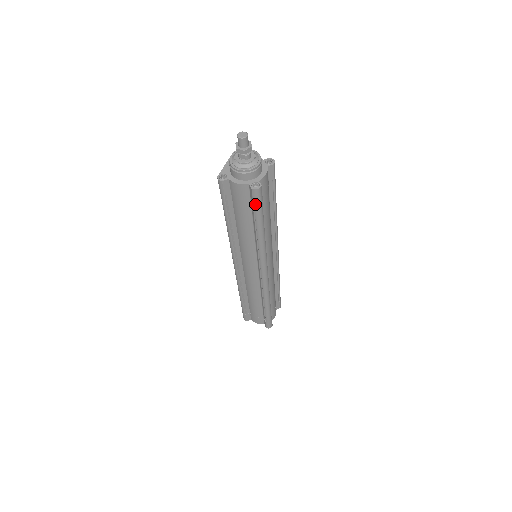
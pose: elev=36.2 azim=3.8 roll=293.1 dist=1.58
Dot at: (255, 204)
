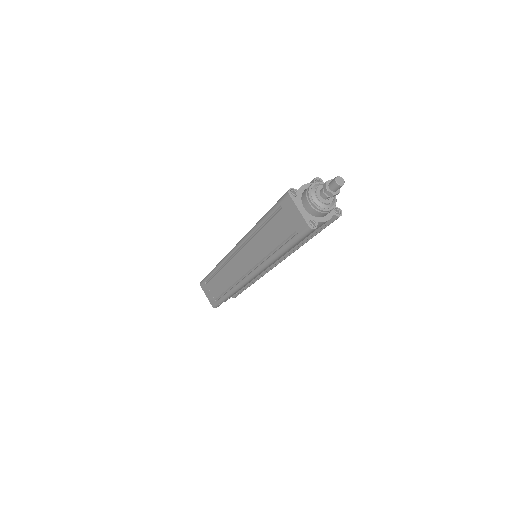
Dot at: occluded
